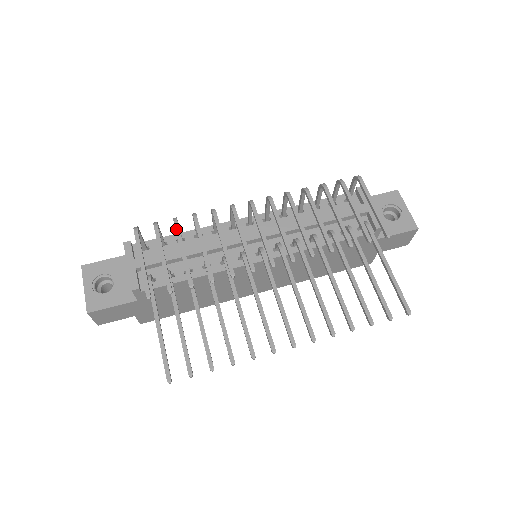
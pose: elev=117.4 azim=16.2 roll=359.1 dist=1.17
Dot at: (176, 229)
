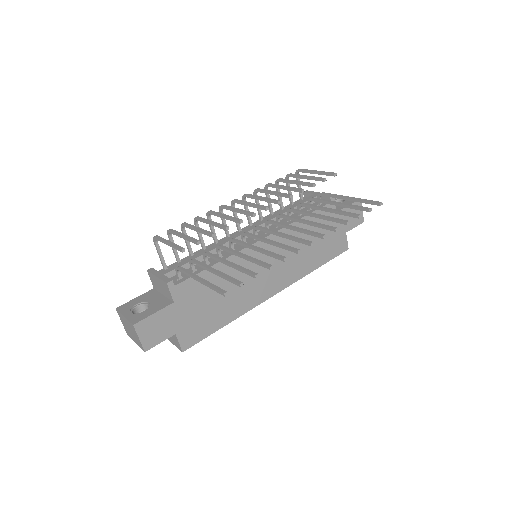
Dot at: (186, 224)
